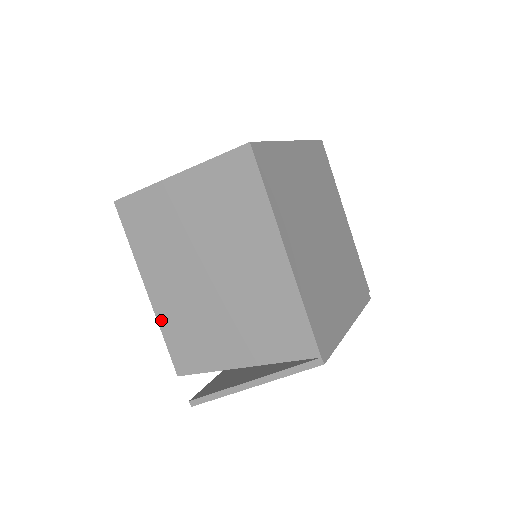
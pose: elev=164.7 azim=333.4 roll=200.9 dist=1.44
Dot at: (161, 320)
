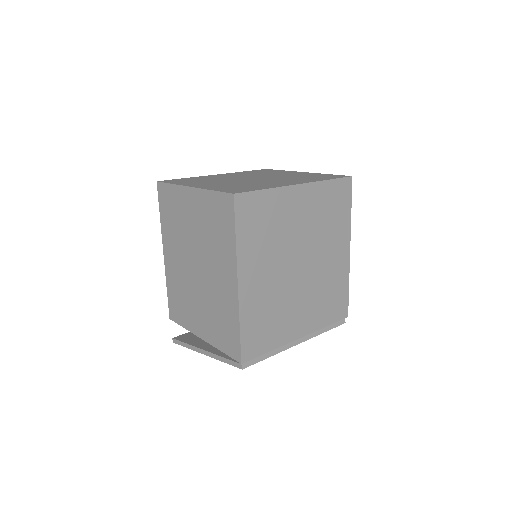
Dot at: (167, 278)
